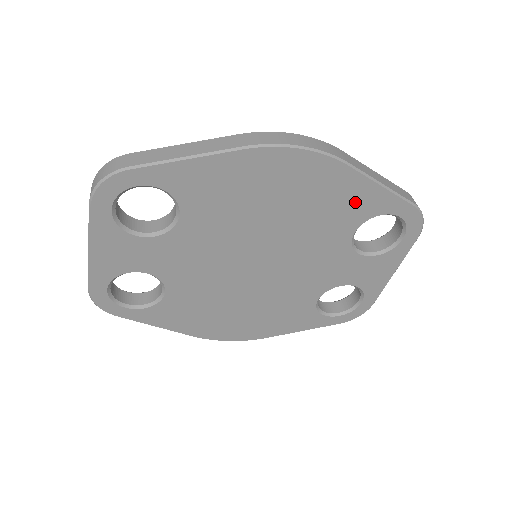
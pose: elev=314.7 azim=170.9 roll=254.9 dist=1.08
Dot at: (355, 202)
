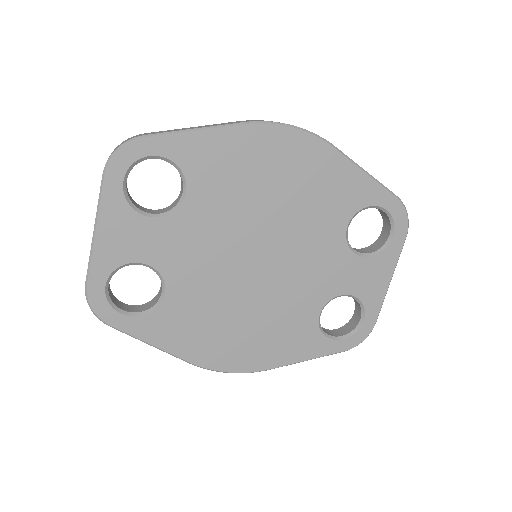
Dot at: (345, 189)
